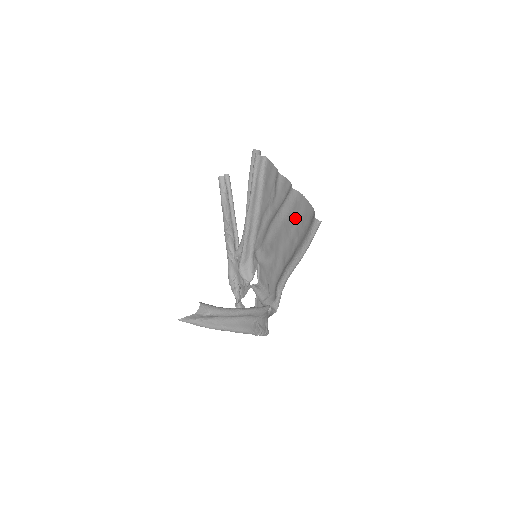
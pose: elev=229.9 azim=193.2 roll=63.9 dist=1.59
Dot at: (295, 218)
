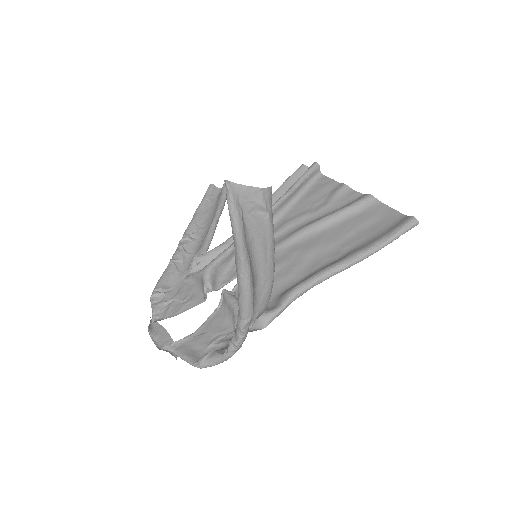
Dot at: (359, 223)
